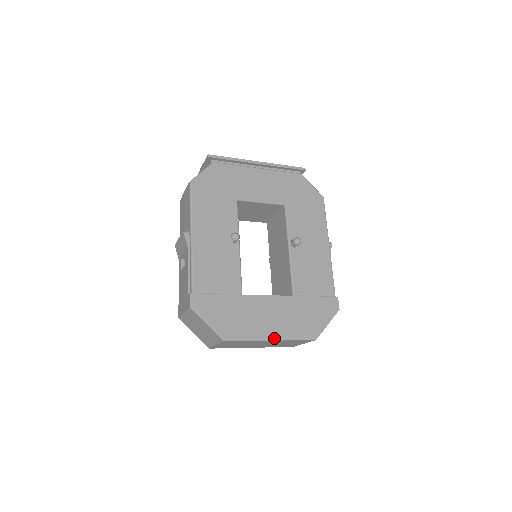
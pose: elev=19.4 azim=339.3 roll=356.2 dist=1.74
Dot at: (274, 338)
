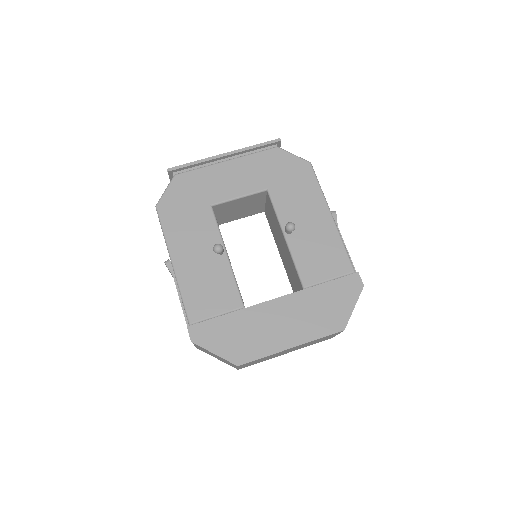
Dot at: (294, 344)
